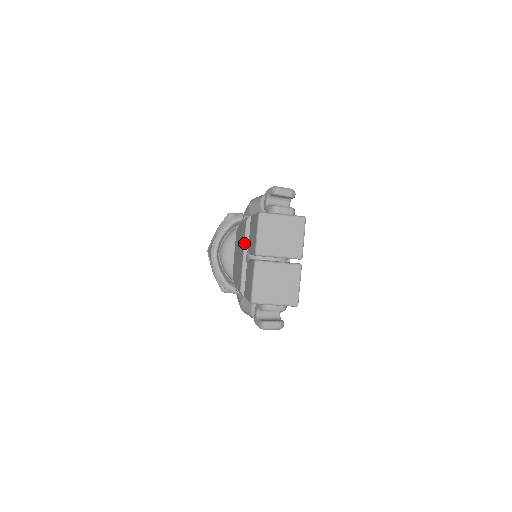
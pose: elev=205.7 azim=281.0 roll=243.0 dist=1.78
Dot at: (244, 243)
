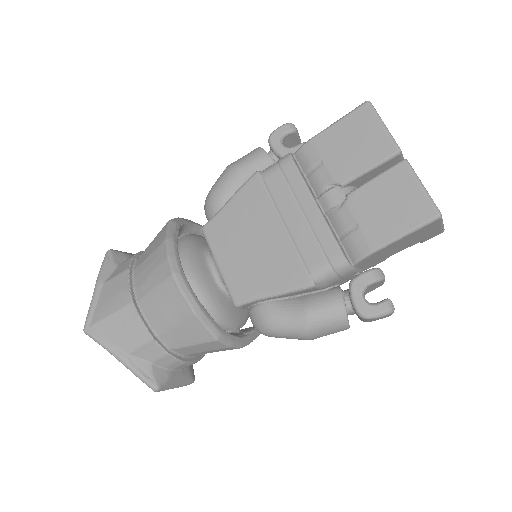
Dot at: (307, 187)
